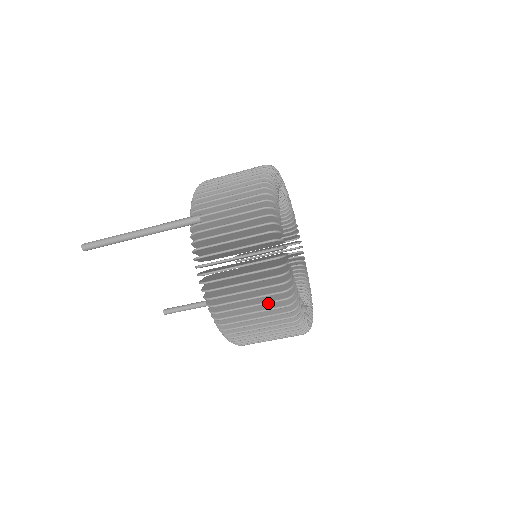
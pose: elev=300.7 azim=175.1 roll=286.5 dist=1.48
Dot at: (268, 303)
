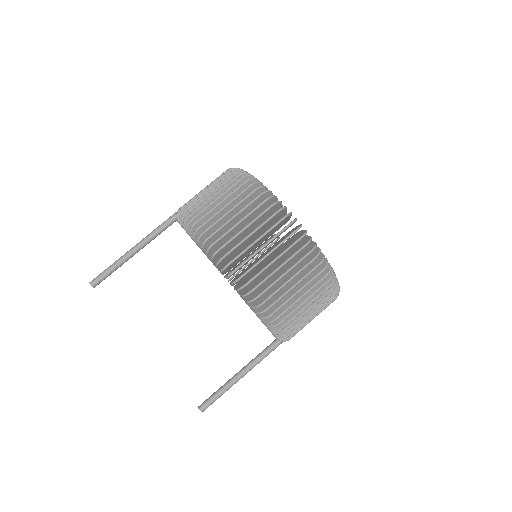
Dot at: (248, 204)
